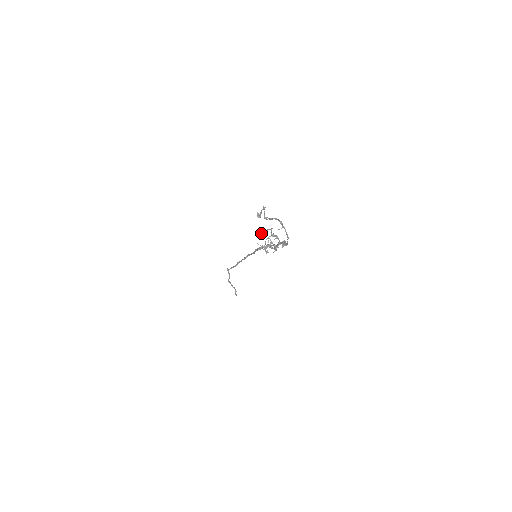
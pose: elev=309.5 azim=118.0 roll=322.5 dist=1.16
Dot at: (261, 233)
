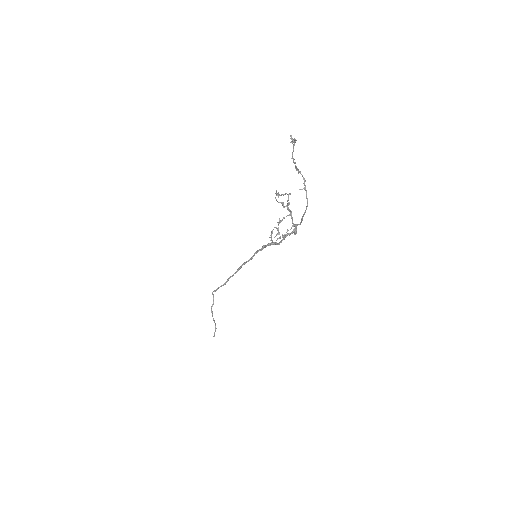
Dot at: (279, 194)
